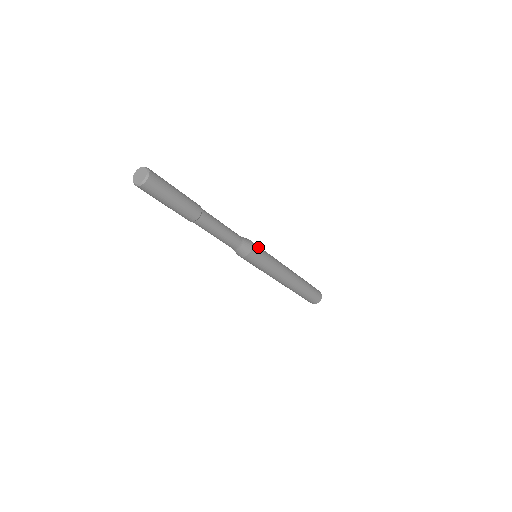
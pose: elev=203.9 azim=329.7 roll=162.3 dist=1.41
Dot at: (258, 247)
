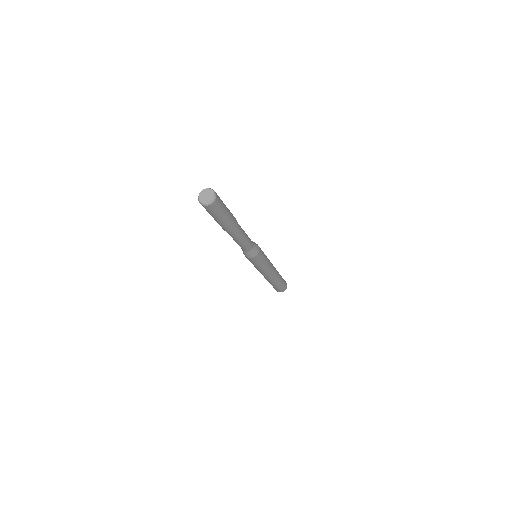
Dot at: (261, 255)
